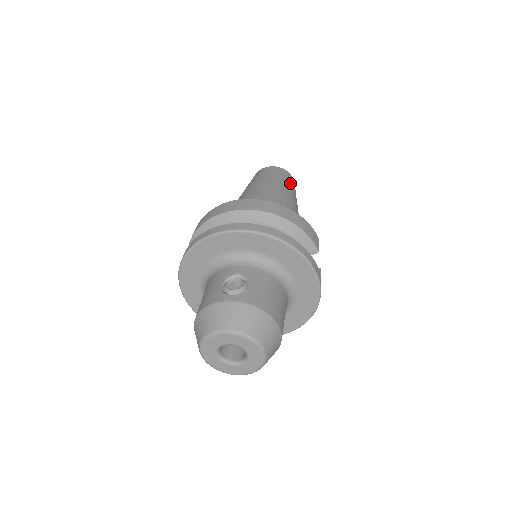
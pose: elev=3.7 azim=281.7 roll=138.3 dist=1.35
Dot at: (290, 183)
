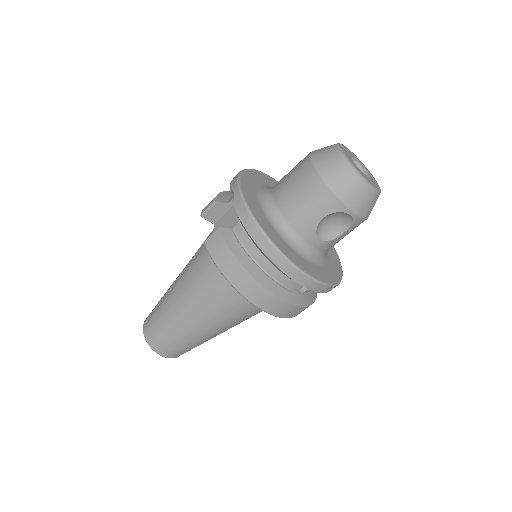
Dot at: occluded
